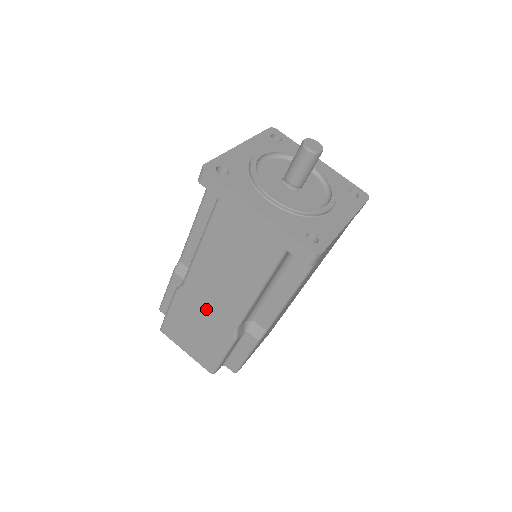
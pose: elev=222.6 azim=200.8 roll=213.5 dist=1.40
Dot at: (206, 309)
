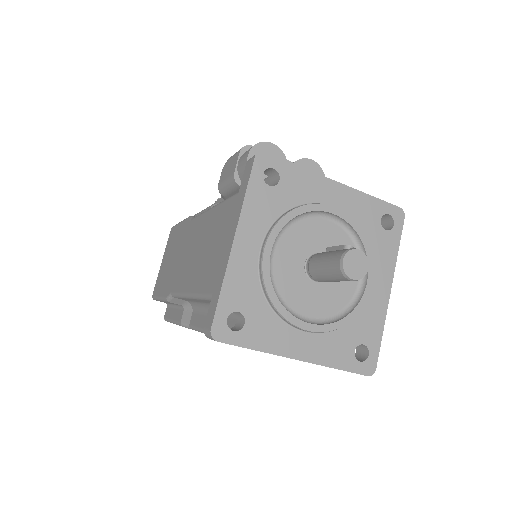
Dot at: occluded
